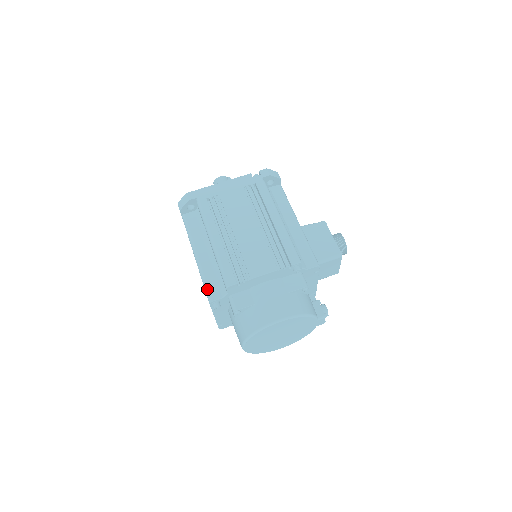
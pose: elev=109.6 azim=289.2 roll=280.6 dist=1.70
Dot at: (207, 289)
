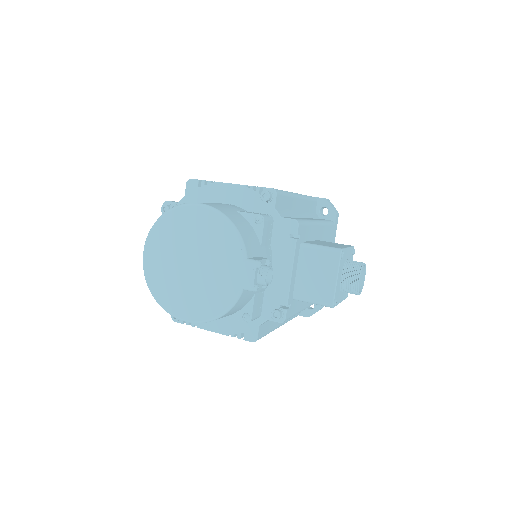
Dot at: occluded
